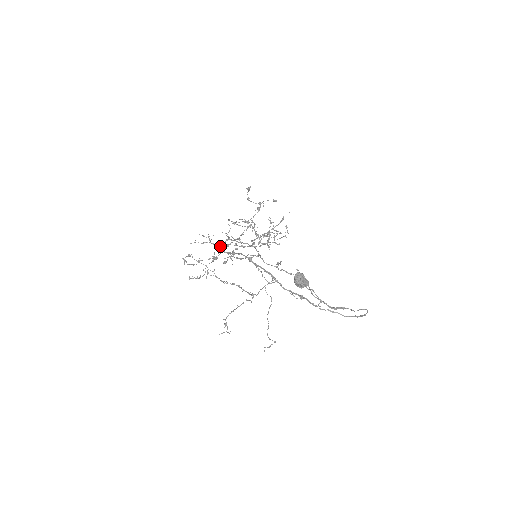
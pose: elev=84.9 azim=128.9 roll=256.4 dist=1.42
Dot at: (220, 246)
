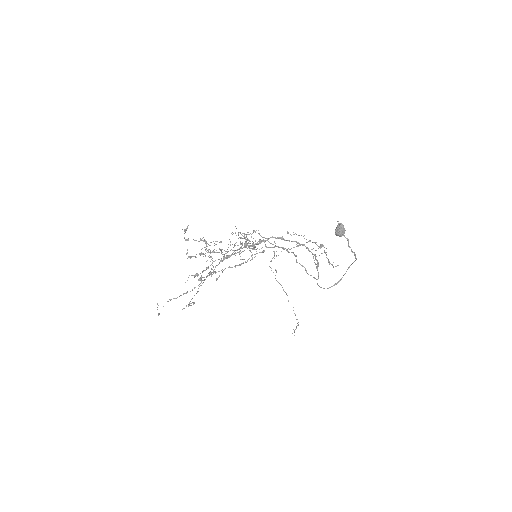
Dot at: occluded
